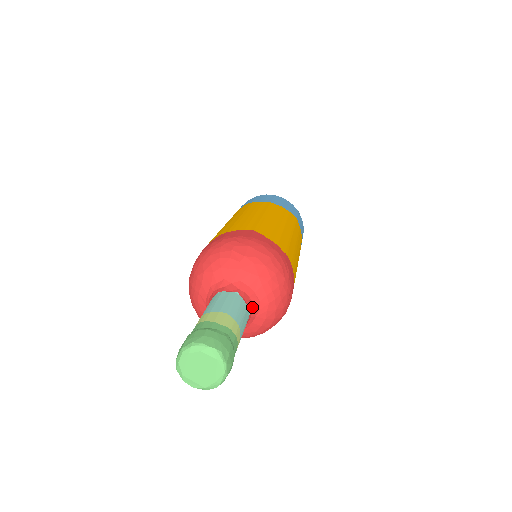
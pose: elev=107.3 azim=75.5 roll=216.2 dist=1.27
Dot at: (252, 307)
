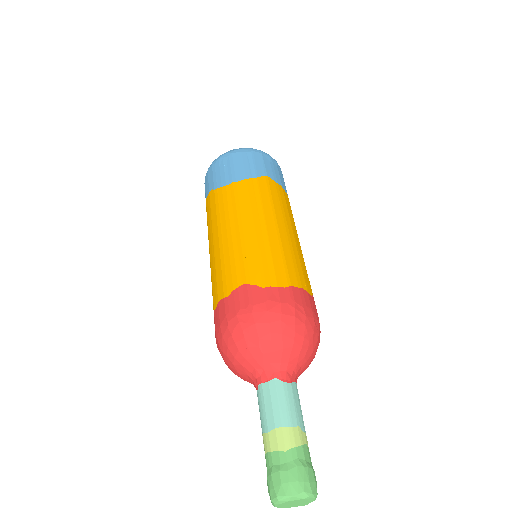
Dot at: (293, 374)
